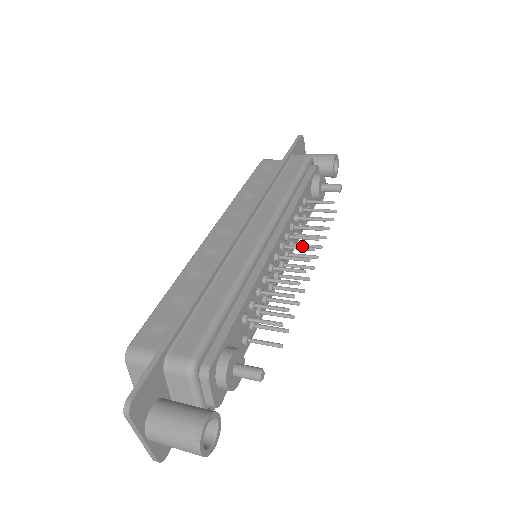
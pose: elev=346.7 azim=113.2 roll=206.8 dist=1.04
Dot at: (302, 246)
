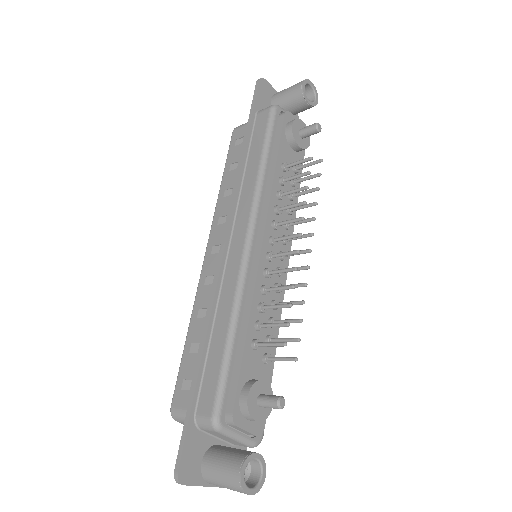
Dot at: (289, 235)
